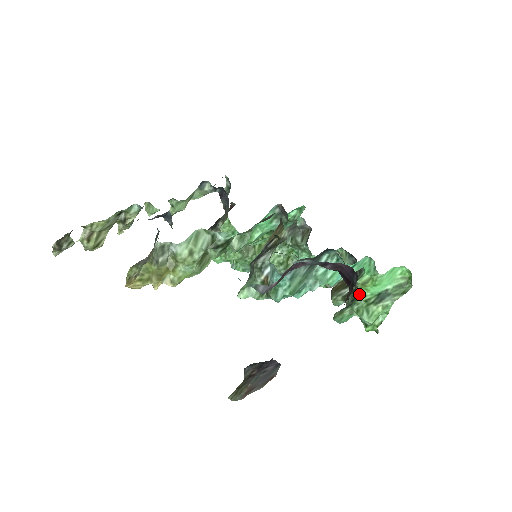
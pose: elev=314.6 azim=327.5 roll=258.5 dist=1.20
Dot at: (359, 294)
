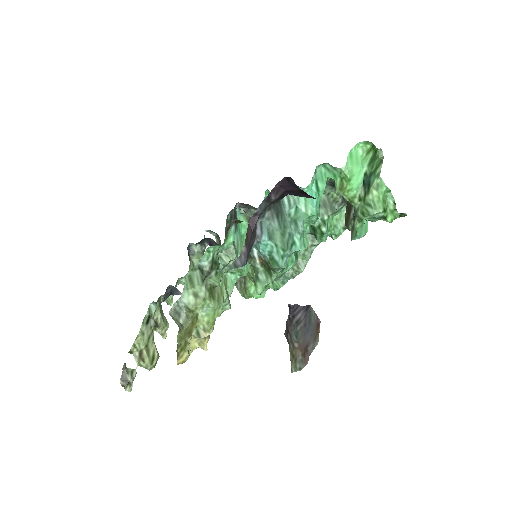
Dot at: (349, 200)
